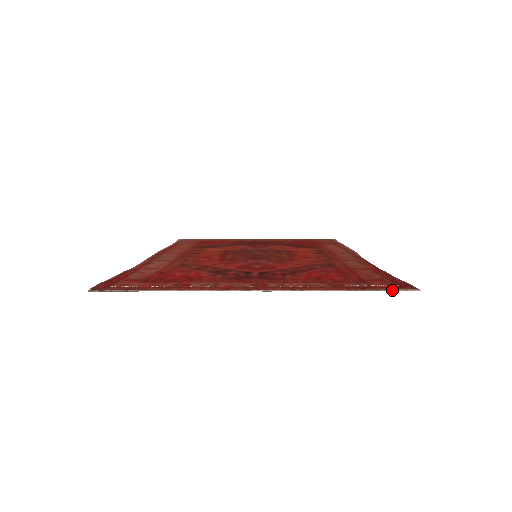
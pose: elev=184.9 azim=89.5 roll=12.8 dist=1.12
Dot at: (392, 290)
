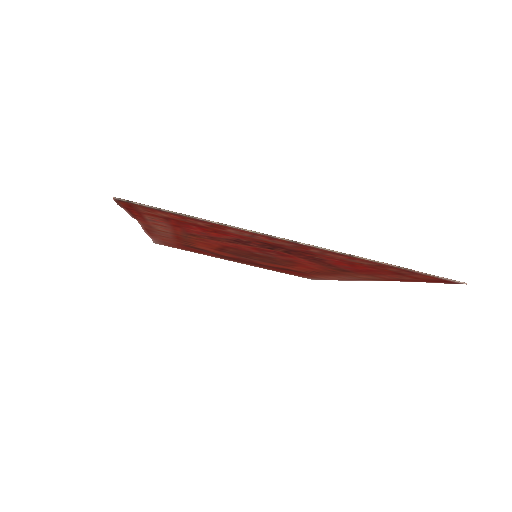
Dot at: (440, 277)
